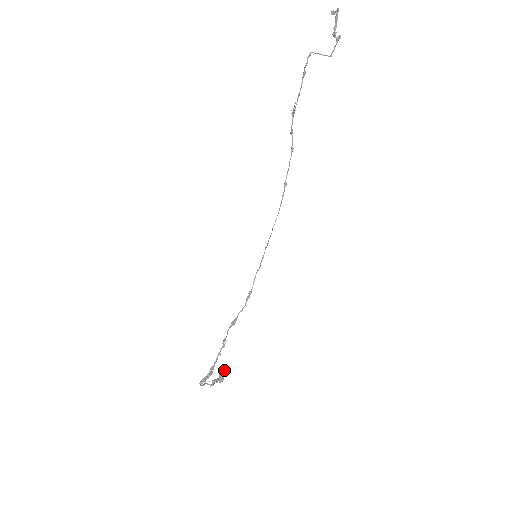
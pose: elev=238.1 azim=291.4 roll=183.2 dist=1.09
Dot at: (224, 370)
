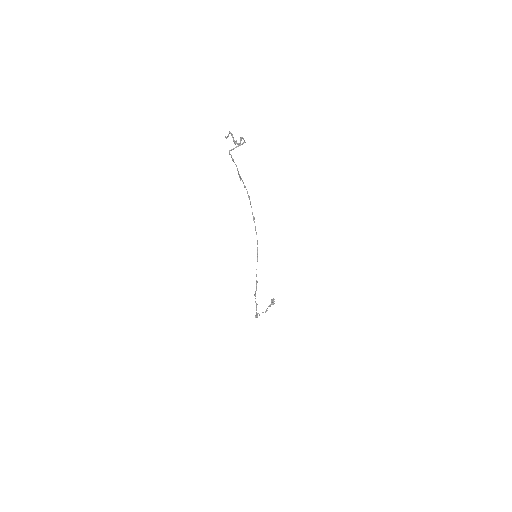
Dot at: (273, 298)
